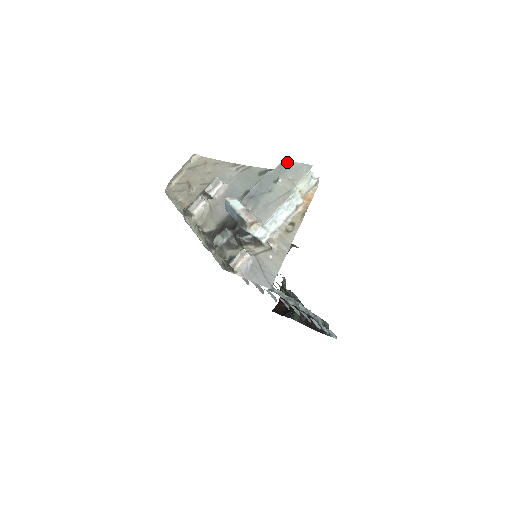
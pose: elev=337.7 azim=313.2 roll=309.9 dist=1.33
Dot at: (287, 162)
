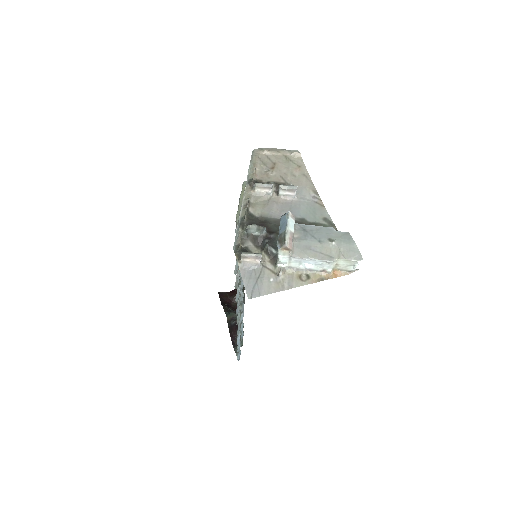
Dot at: (351, 237)
